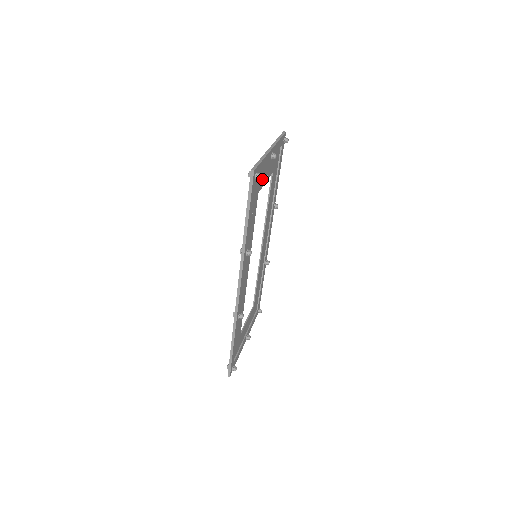
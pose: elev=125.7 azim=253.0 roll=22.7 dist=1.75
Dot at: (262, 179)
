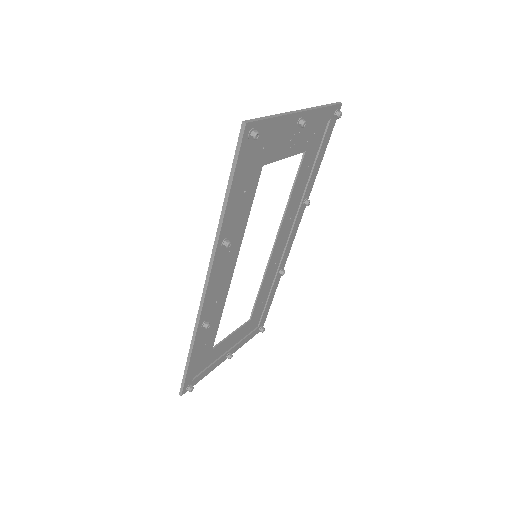
Dot at: (275, 149)
